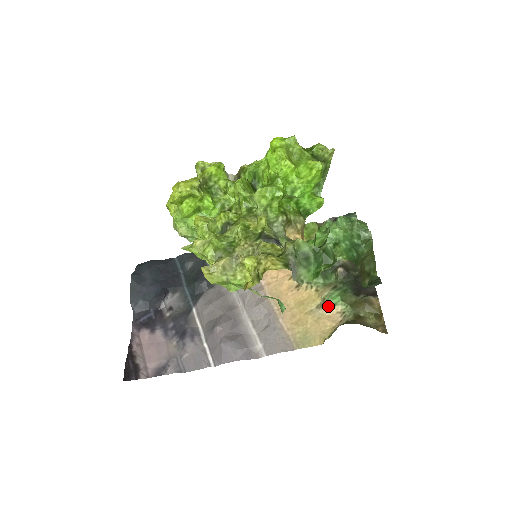
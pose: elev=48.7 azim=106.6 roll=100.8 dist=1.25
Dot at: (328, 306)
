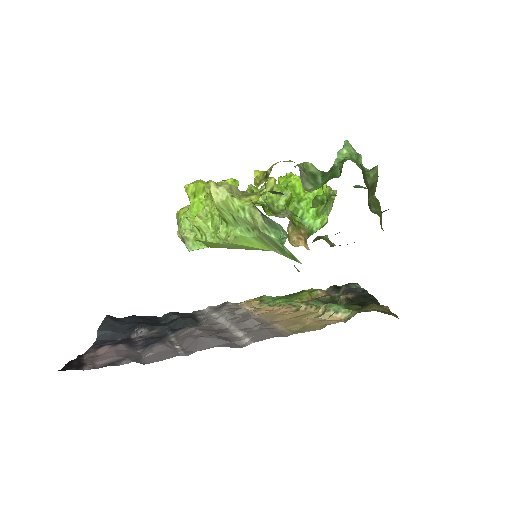
Dot at: (330, 312)
